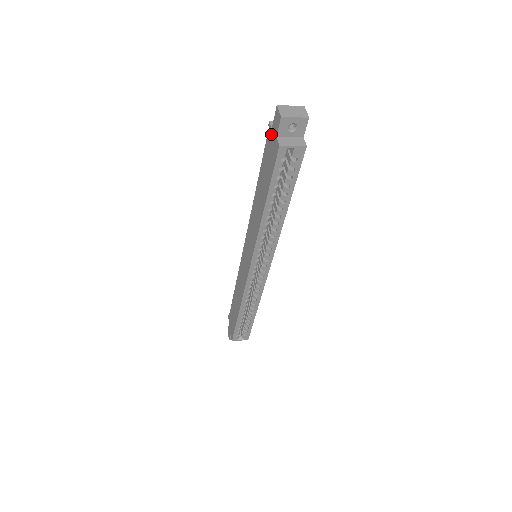
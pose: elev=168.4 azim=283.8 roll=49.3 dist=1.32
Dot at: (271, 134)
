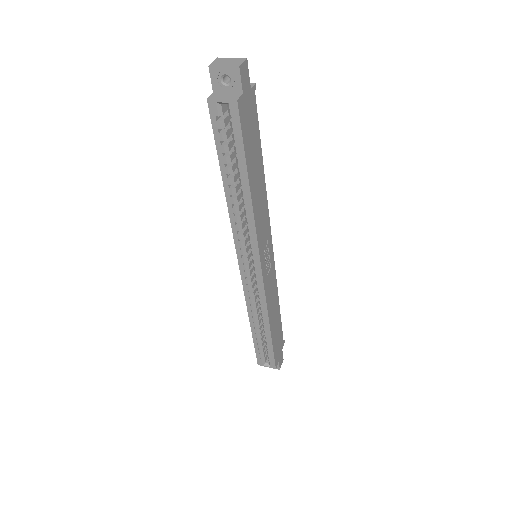
Dot at: occluded
